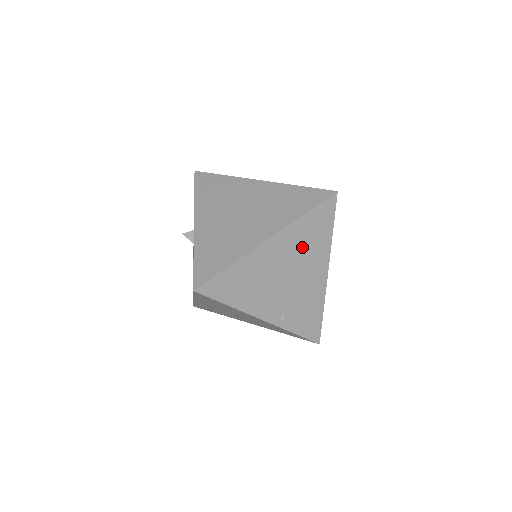
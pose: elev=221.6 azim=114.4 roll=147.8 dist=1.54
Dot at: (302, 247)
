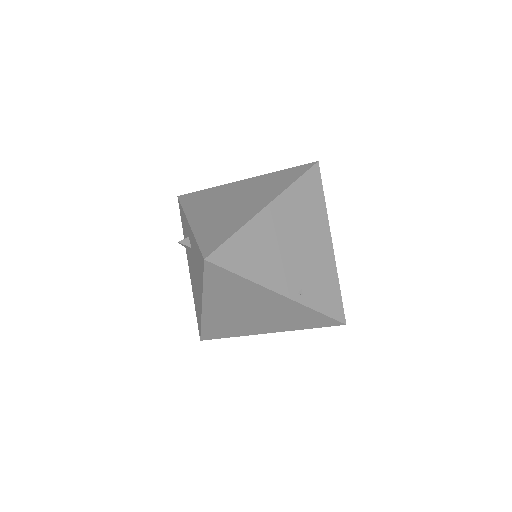
Dot at: (300, 215)
